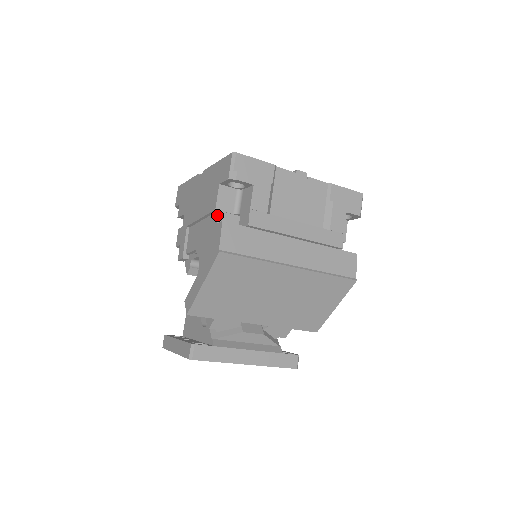
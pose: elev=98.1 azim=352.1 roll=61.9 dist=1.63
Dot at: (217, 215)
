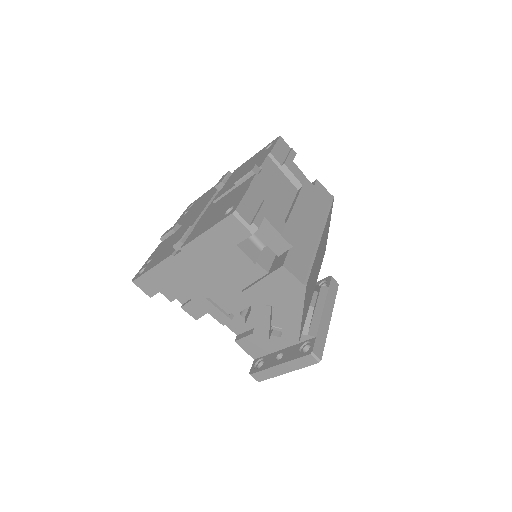
Dot at: (258, 266)
